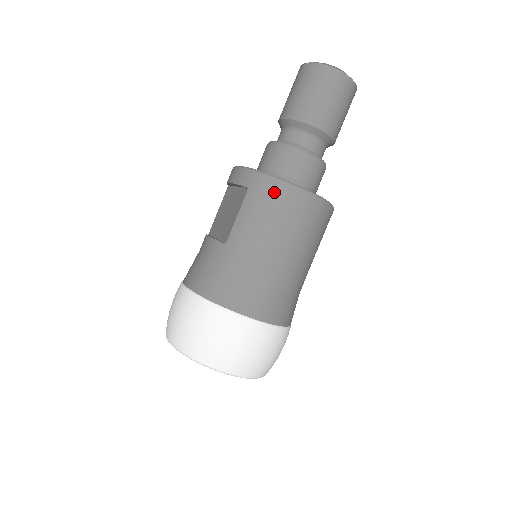
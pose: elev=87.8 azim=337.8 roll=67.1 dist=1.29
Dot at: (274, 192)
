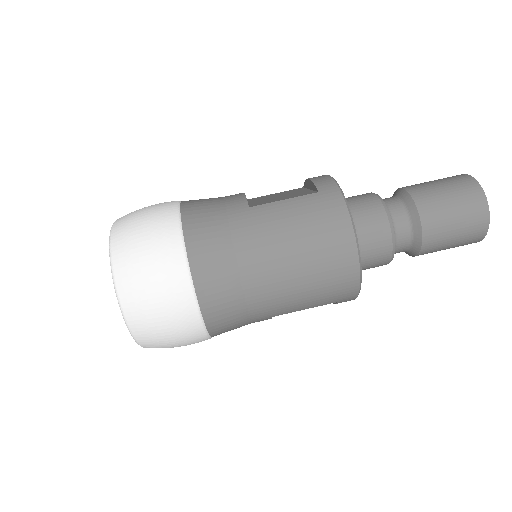
Dot at: (333, 216)
